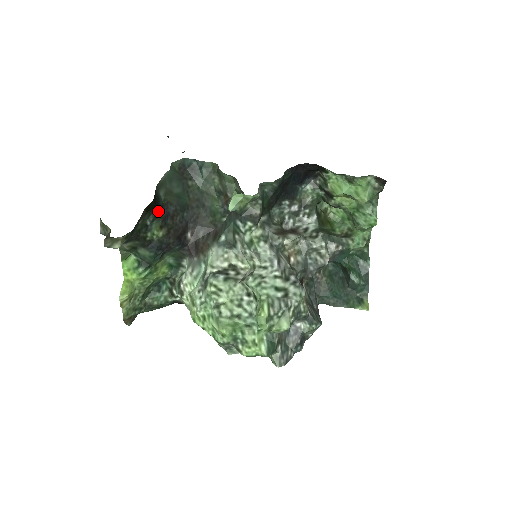
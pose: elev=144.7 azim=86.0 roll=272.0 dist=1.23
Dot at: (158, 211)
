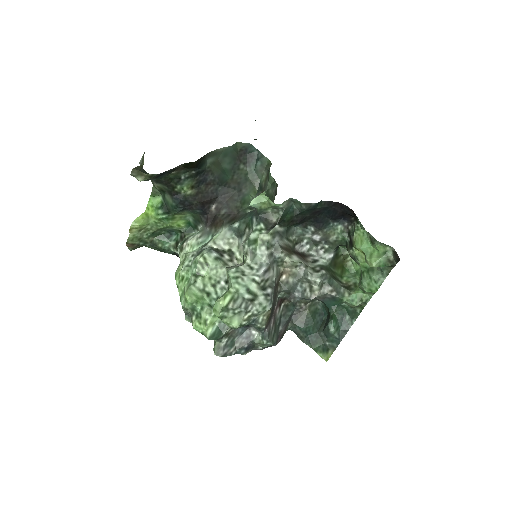
Dot at: (197, 173)
